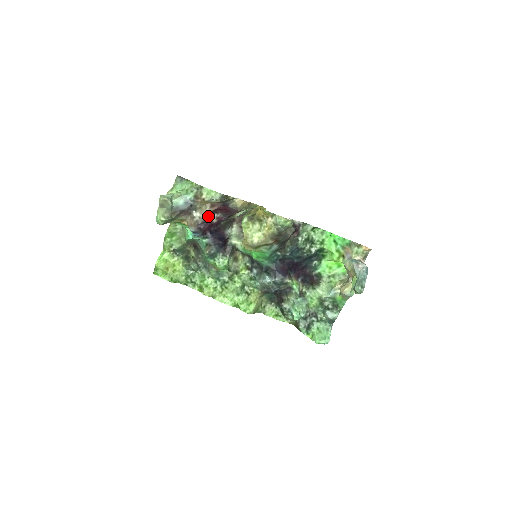
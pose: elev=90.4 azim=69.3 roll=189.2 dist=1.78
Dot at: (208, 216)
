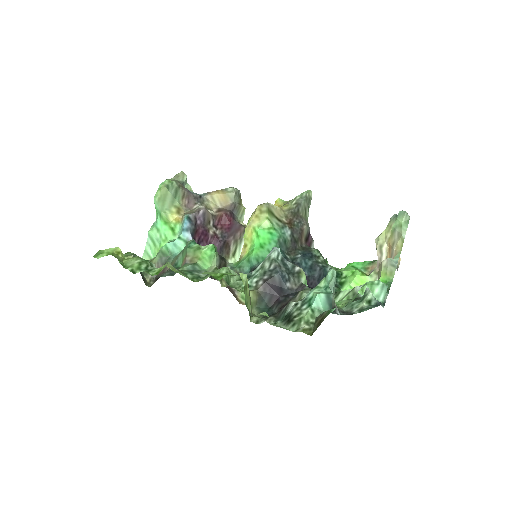
Dot at: (209, 219)
